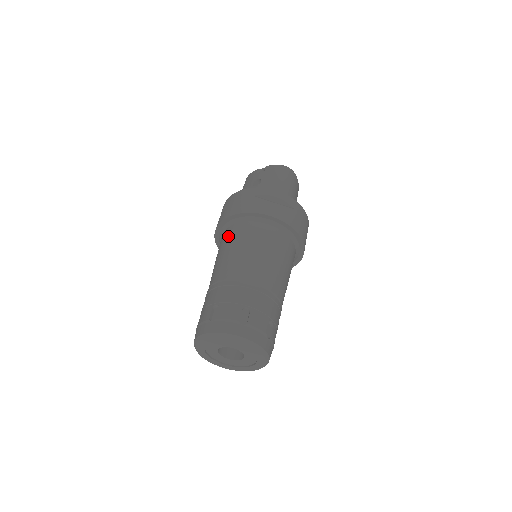
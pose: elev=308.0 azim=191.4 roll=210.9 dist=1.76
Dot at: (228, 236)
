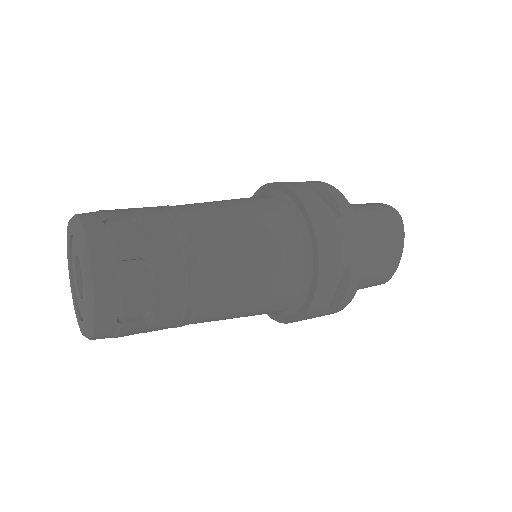
Dot at: occluded
